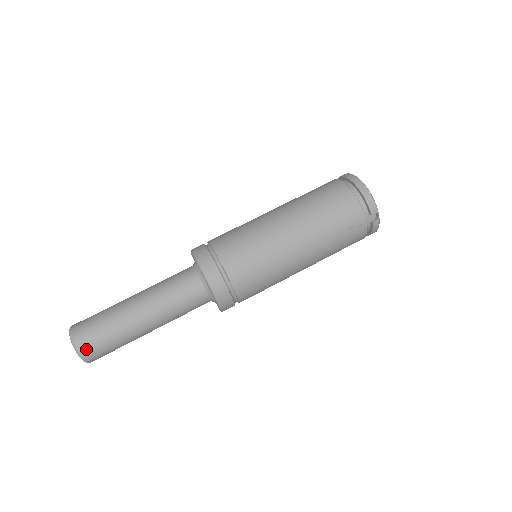
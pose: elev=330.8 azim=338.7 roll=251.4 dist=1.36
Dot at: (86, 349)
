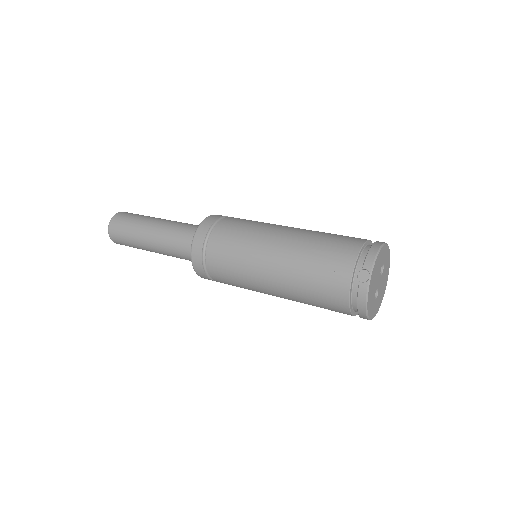
Dot at: (115, 220)
